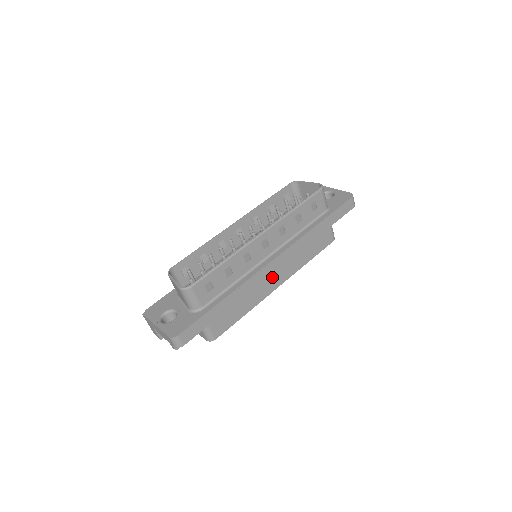
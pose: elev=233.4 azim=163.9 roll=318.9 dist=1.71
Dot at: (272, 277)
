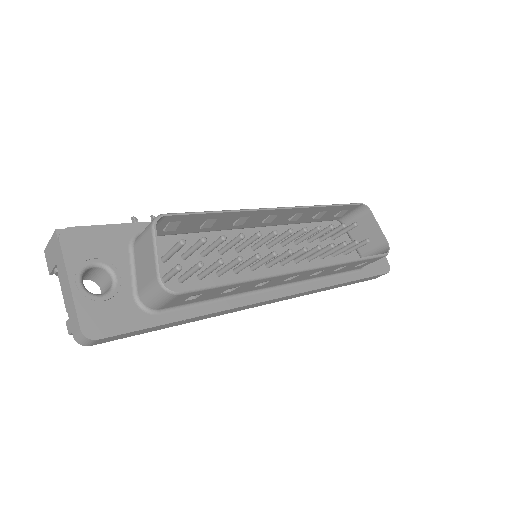
Dot at: occluded
